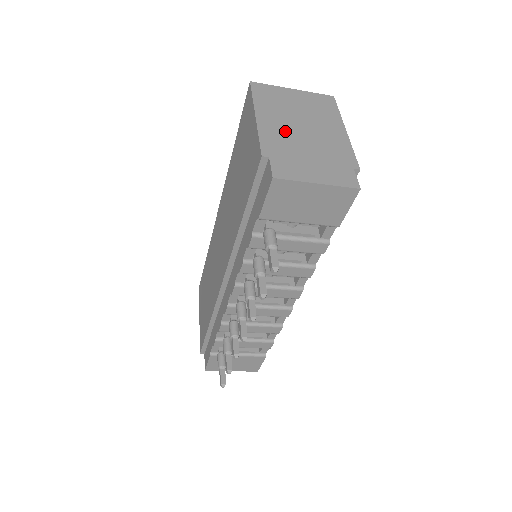
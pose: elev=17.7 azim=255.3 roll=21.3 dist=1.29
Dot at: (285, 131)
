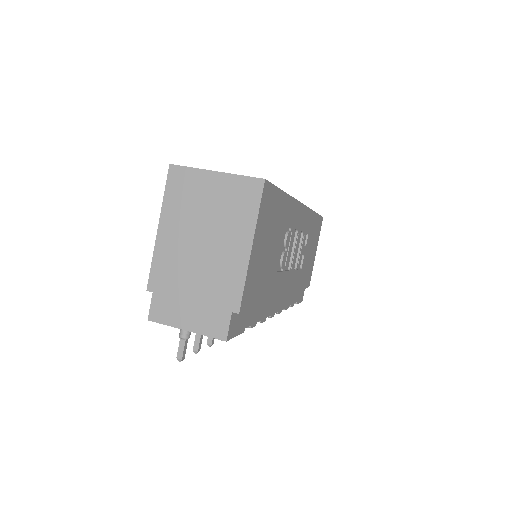
Dot at: (180, 253)
